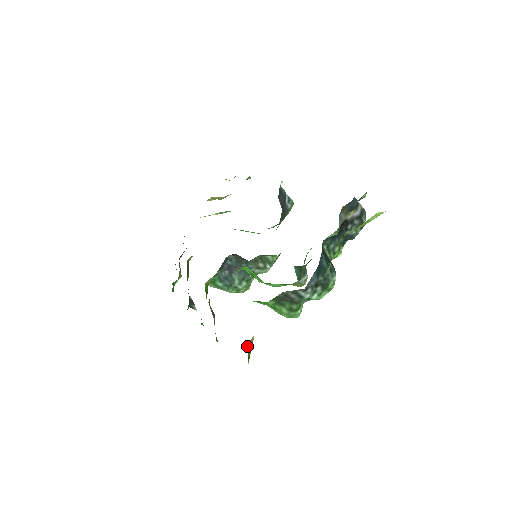
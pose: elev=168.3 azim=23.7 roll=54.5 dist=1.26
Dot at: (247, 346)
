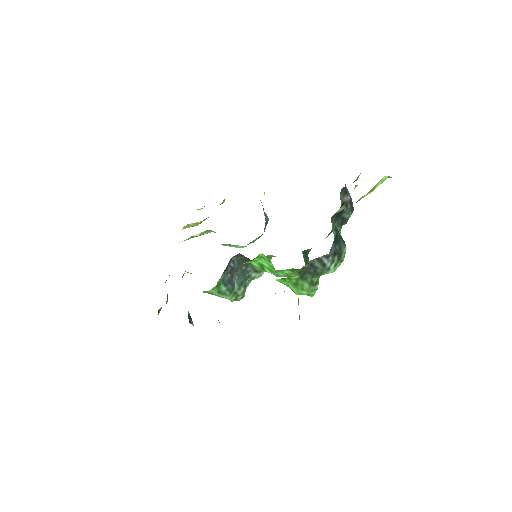
Dot at: (298, 302)
